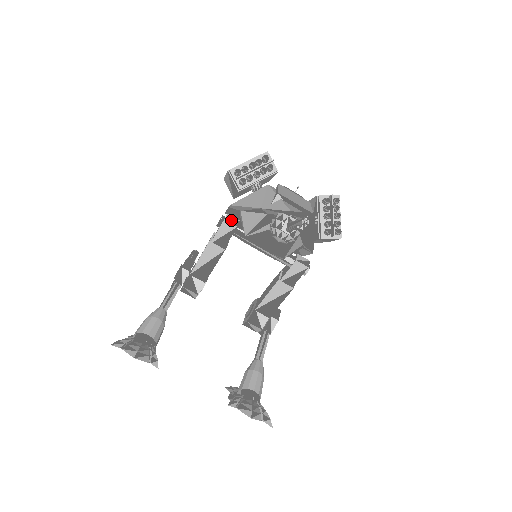
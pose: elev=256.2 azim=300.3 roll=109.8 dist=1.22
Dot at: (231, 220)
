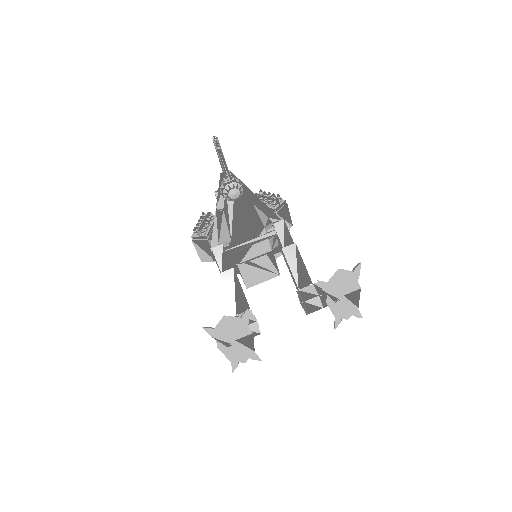
Dot at: (216, 247)
